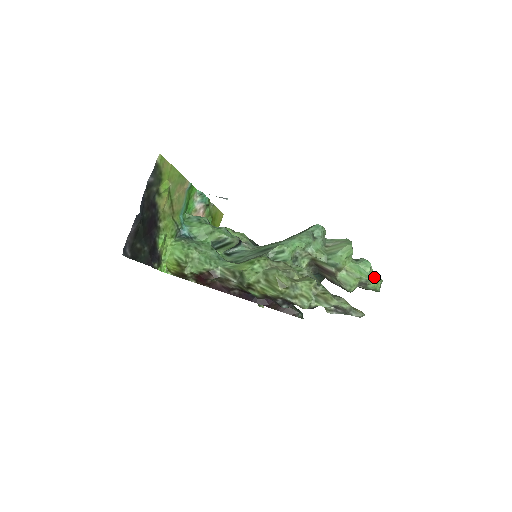
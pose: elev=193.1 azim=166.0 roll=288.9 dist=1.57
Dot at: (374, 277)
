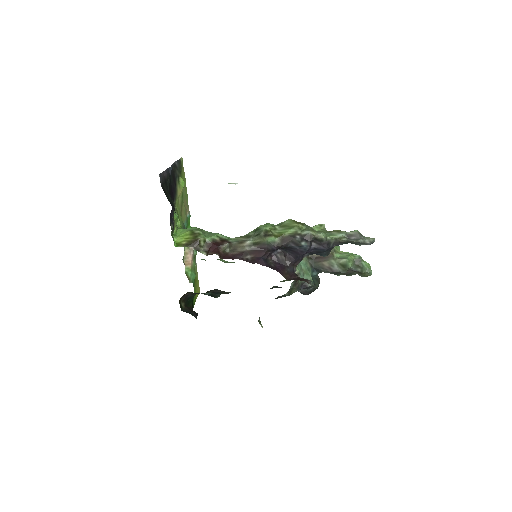
Dot at: occluded
